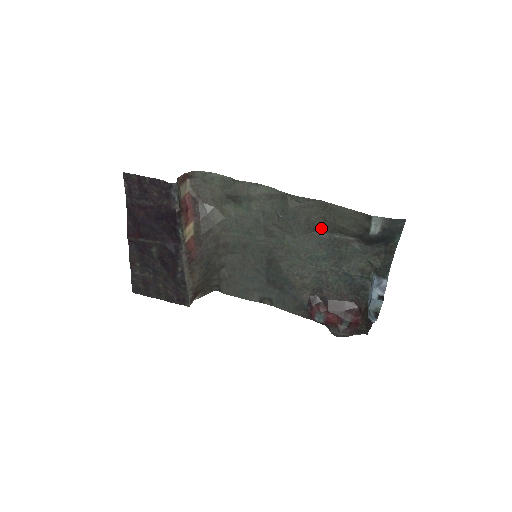
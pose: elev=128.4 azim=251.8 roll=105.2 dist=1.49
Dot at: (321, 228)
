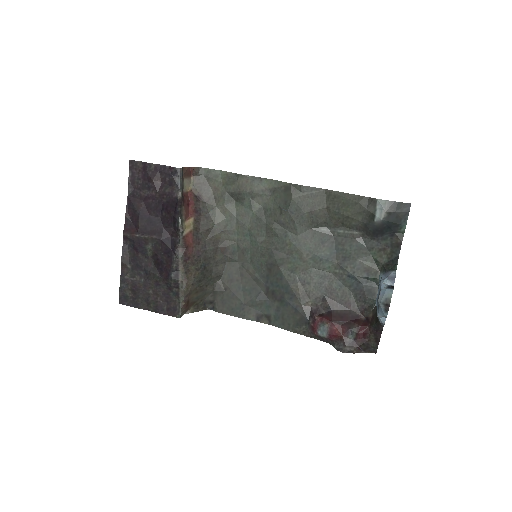
Dot at: (324, 222)
